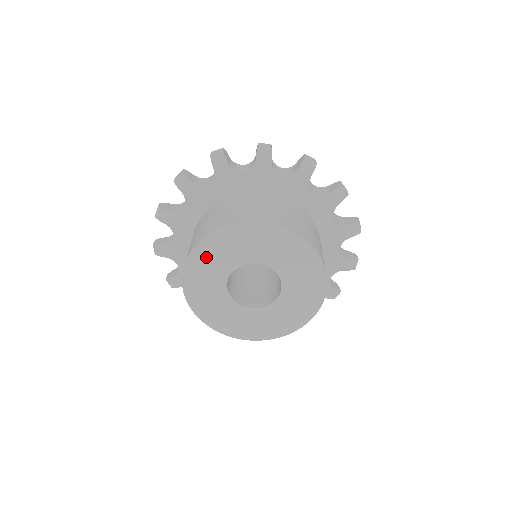
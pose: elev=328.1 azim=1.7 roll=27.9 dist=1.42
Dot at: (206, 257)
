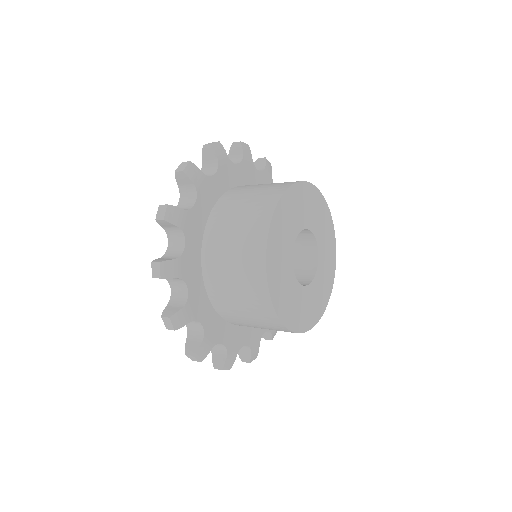
Dot at: (291, 204)
